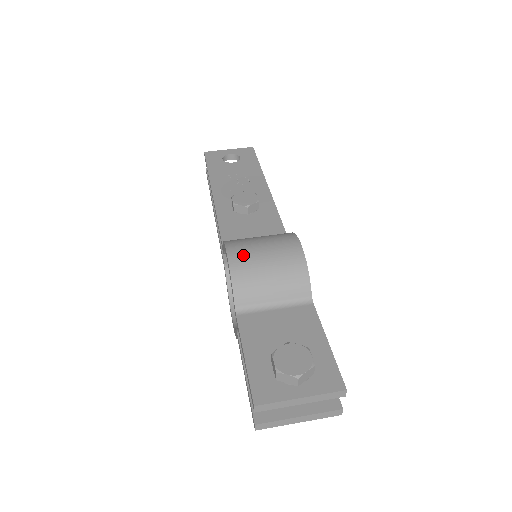
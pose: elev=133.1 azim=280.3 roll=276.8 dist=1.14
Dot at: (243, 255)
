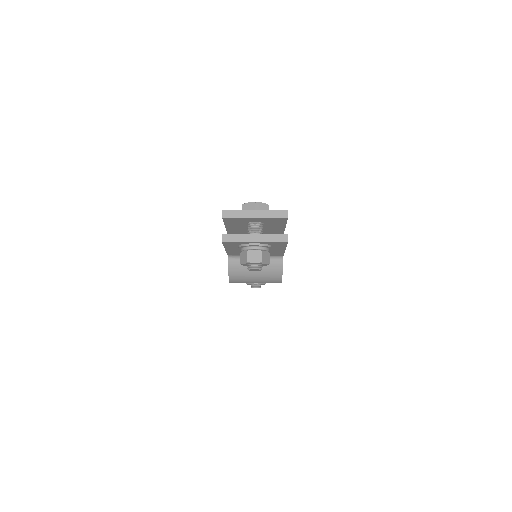
Dot at: occluded
